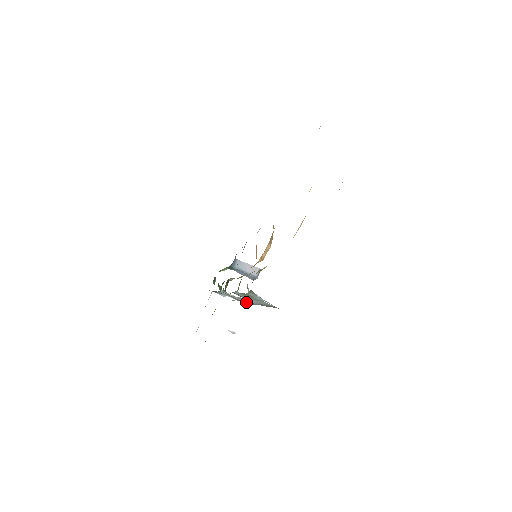
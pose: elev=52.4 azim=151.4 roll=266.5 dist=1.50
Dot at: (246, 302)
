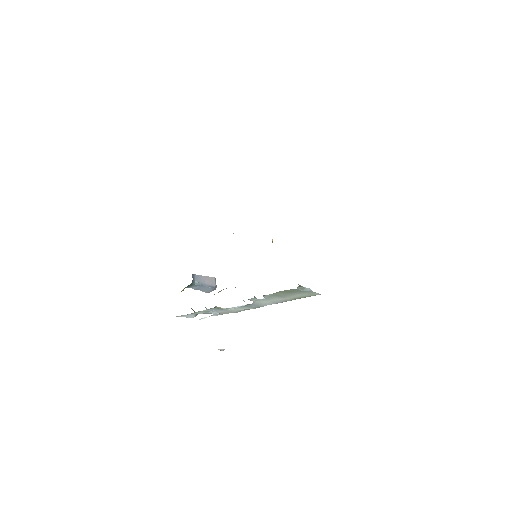
Dot at: (241, 310)
